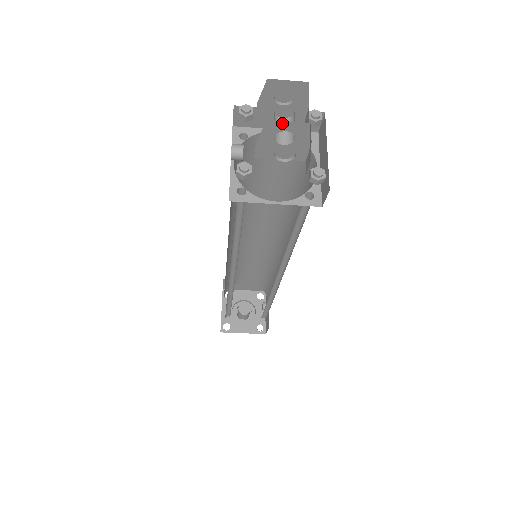
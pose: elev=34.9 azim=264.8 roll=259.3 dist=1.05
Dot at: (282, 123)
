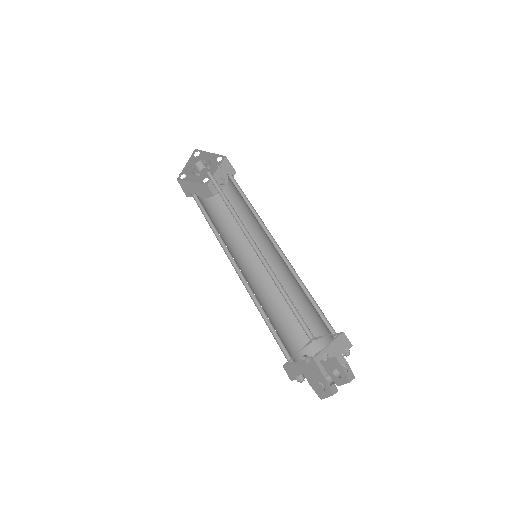
Dot at: occluded
